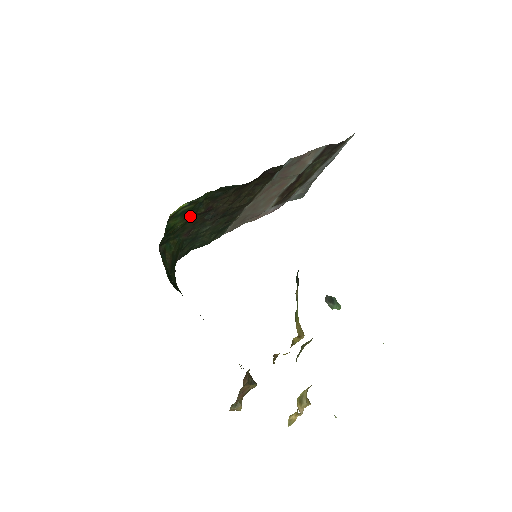
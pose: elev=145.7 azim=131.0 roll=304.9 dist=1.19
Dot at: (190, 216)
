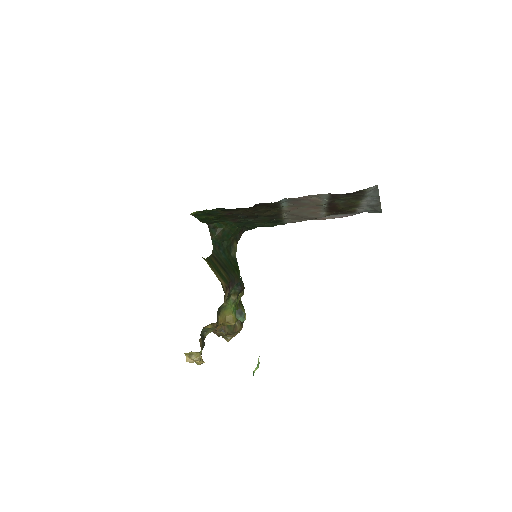
Dot at: (215, 215)
